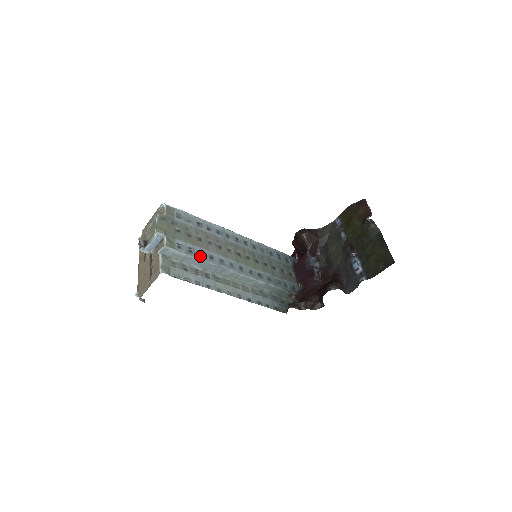
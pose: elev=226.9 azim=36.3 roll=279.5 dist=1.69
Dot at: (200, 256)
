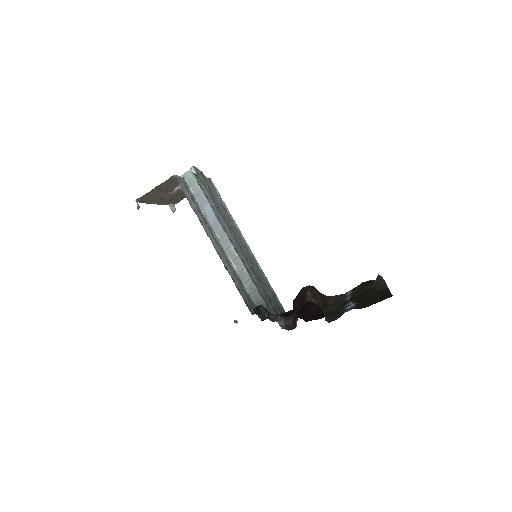
Dot at: (211, 206)
